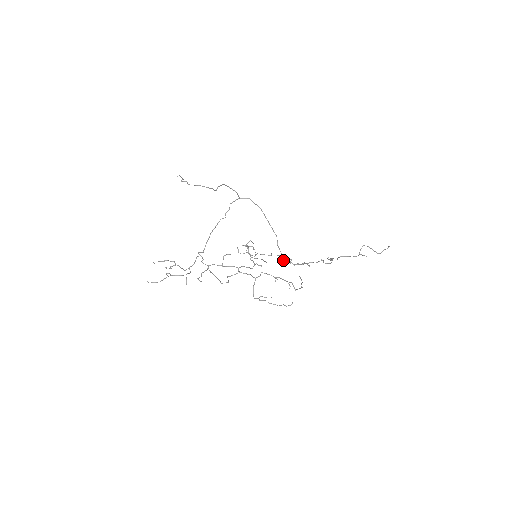
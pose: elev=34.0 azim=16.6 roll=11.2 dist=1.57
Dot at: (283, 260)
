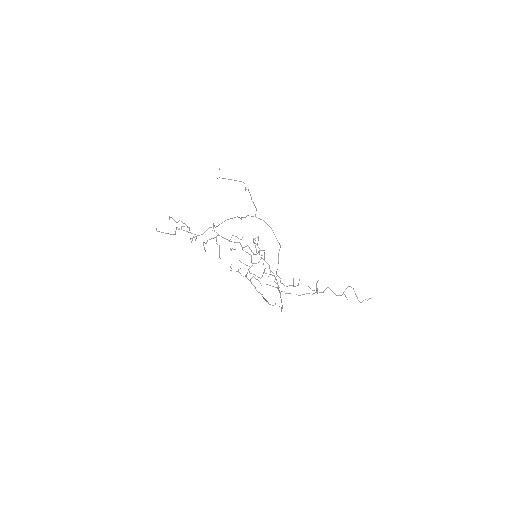
Dot at: occluded
